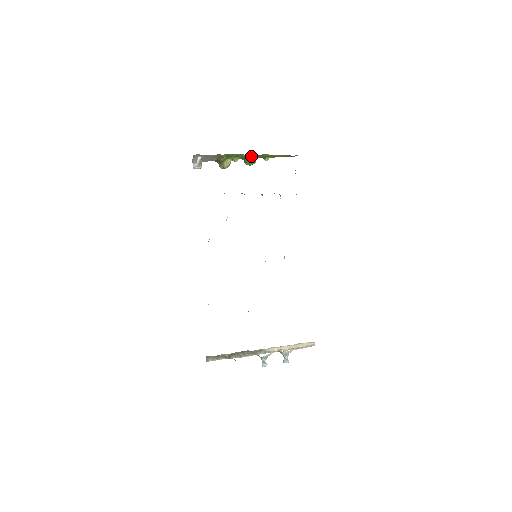
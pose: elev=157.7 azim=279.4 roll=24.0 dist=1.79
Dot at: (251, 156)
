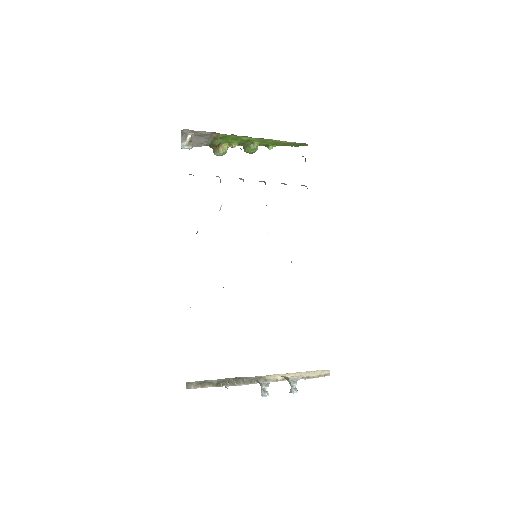
Dot at: (252, 140)
